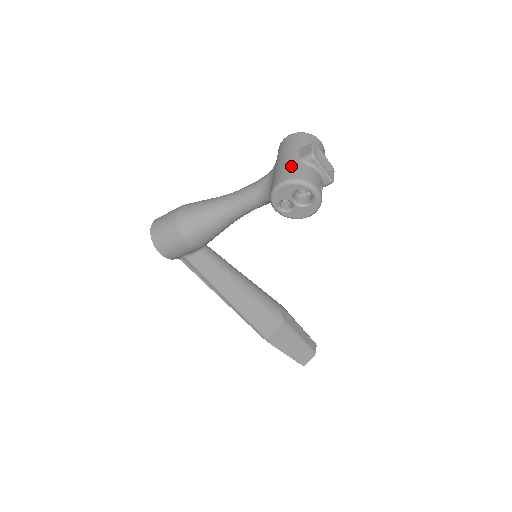
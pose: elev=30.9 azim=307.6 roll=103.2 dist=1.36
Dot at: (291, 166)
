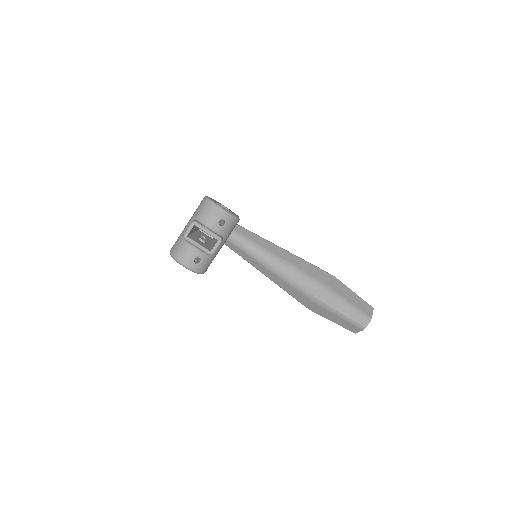
Dot at: (178, 238)
